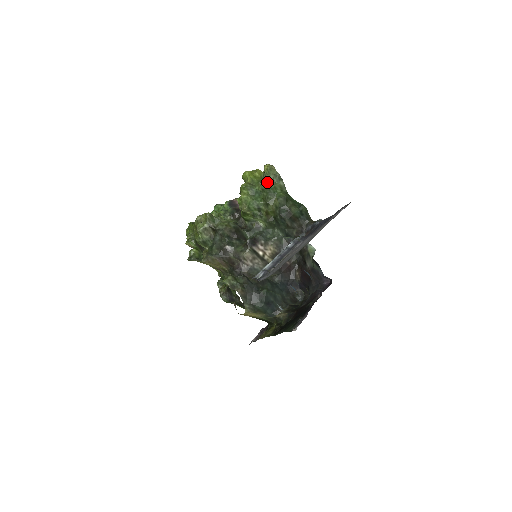
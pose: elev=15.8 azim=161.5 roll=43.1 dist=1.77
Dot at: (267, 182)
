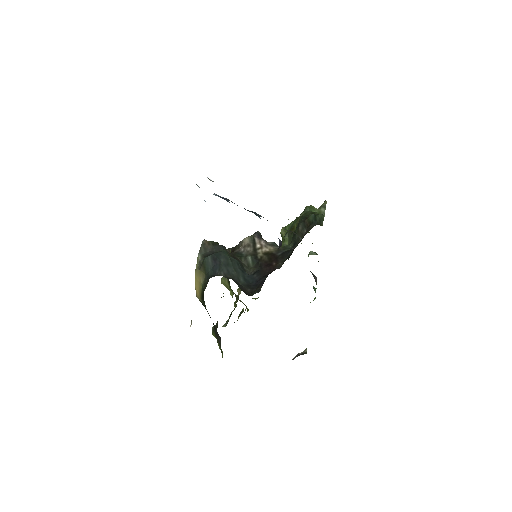
Dot at: occluded
